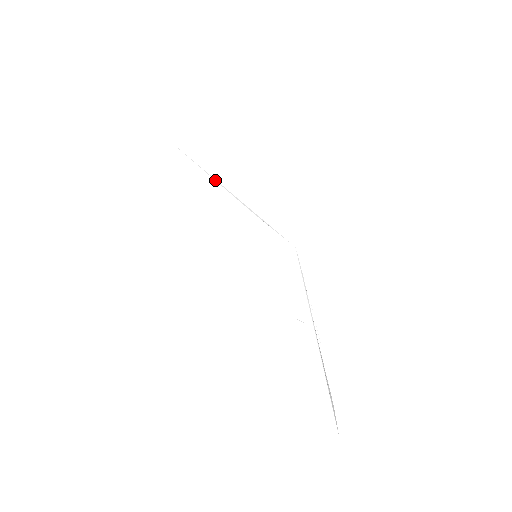
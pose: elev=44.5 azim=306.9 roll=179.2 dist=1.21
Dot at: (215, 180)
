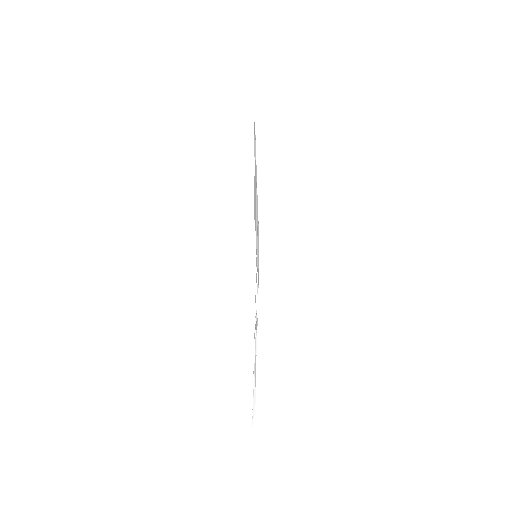
Dot at: occluded
